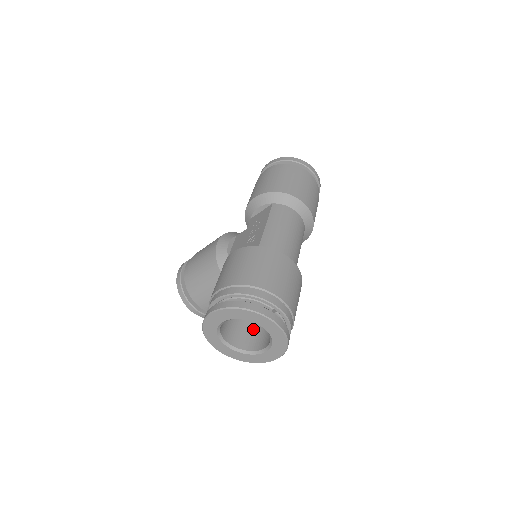
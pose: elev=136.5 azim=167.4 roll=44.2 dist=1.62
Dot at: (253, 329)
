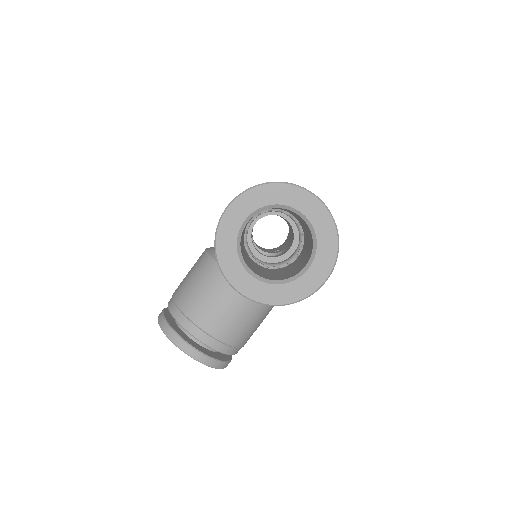
Dot at: (282, 274)
